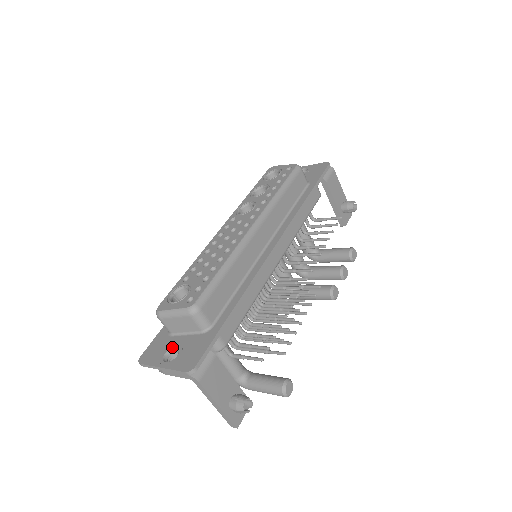
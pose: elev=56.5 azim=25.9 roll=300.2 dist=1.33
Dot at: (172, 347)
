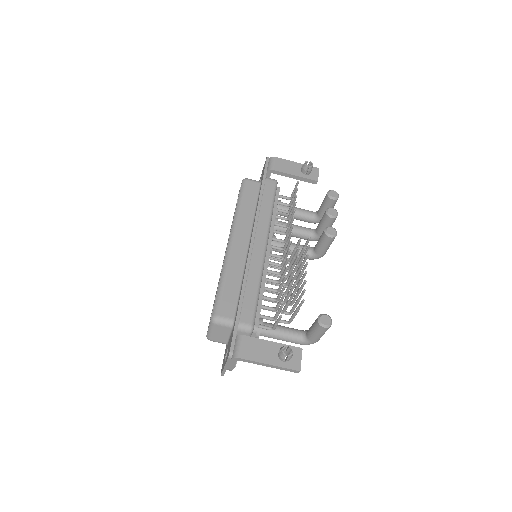
Dot at: (227, 351)
